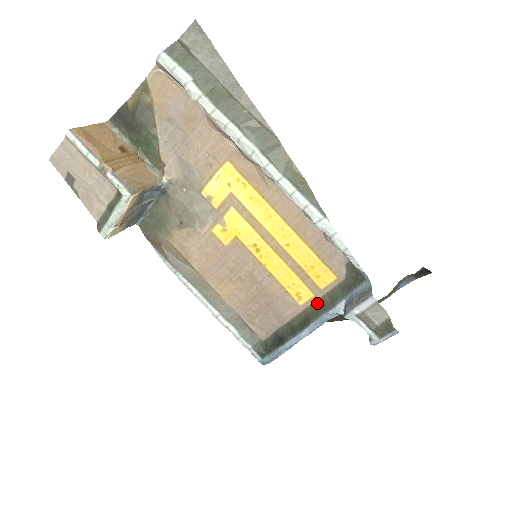
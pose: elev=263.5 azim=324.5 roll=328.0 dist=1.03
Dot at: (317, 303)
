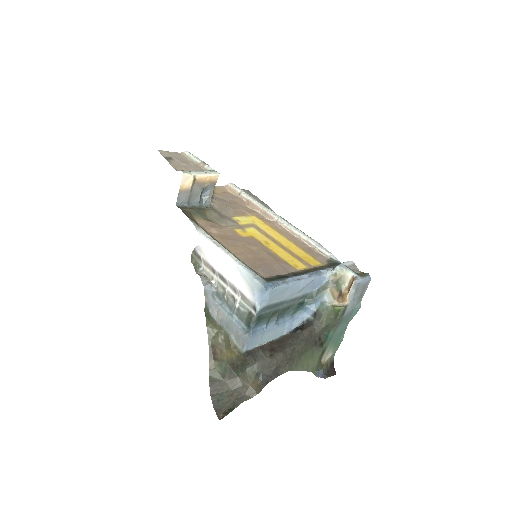
Dot at: (311, 269)
